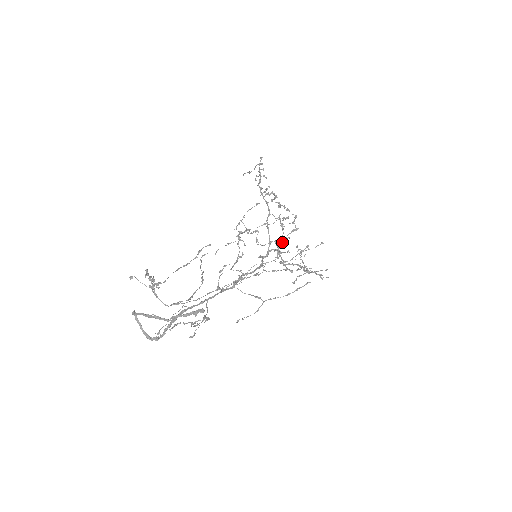
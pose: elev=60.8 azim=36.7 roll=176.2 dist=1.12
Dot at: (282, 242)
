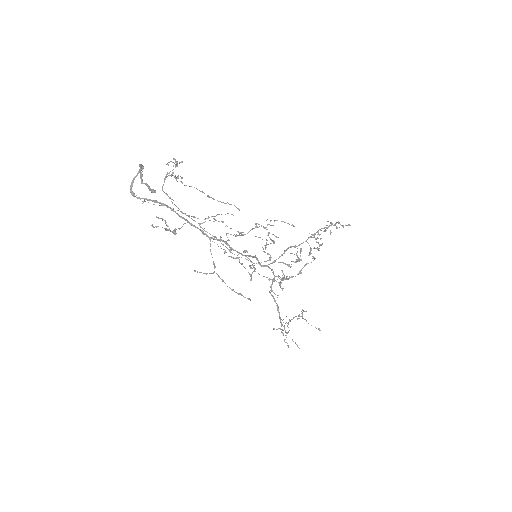
Dot at: (287, 279)
